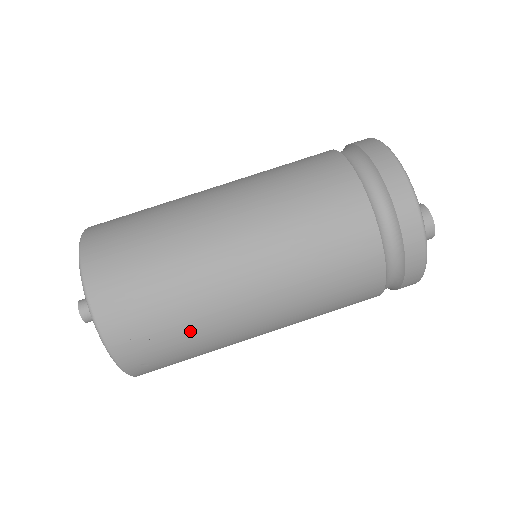
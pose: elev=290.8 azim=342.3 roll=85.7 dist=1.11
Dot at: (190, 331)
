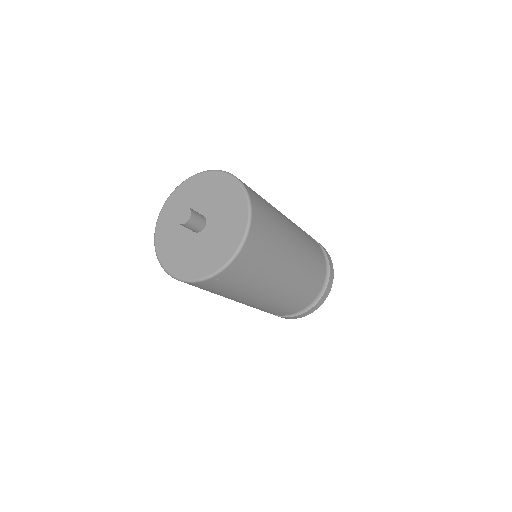
Dot at: (277, 235)
